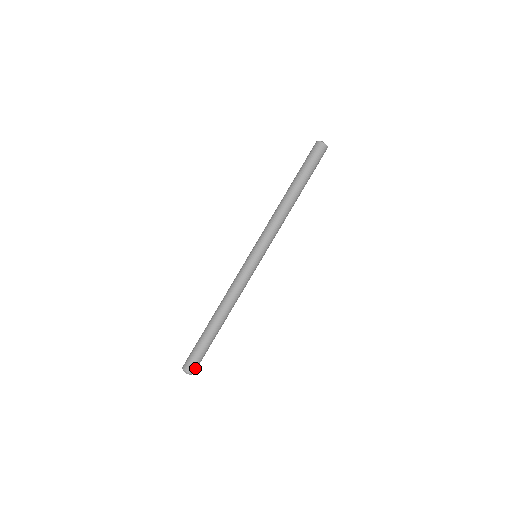
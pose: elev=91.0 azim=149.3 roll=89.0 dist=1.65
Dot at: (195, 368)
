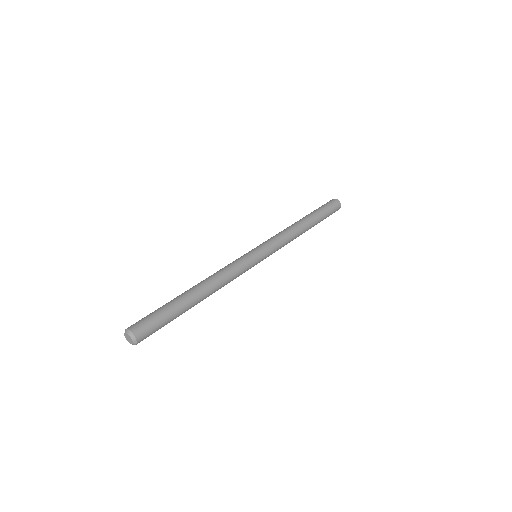
Dot at: (143, 333)
